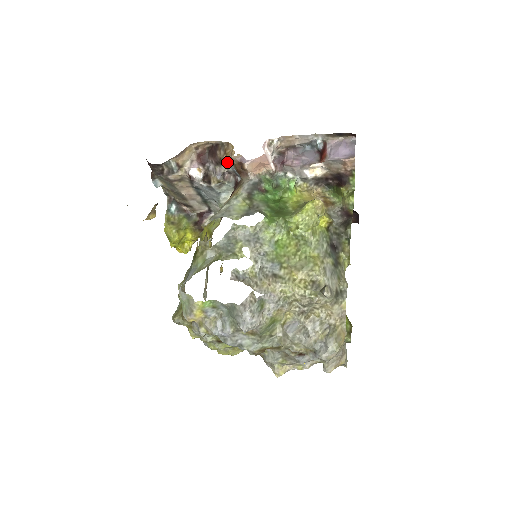
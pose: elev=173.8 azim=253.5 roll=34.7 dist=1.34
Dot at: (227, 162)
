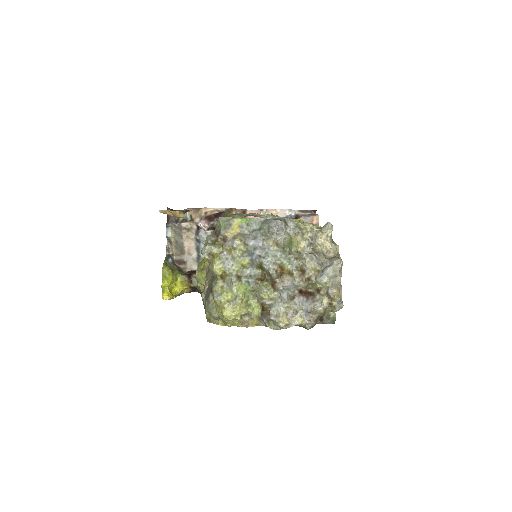
Dot at: occluded
